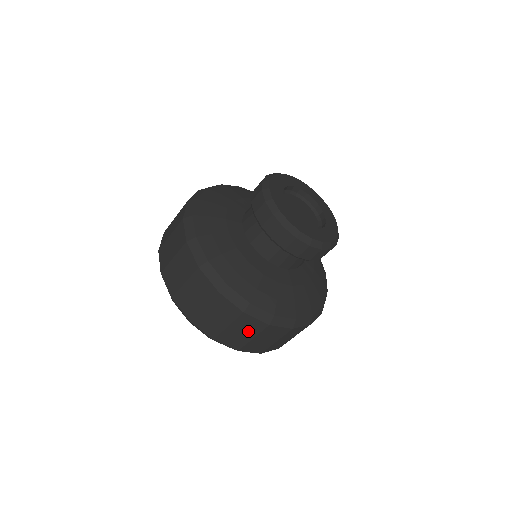
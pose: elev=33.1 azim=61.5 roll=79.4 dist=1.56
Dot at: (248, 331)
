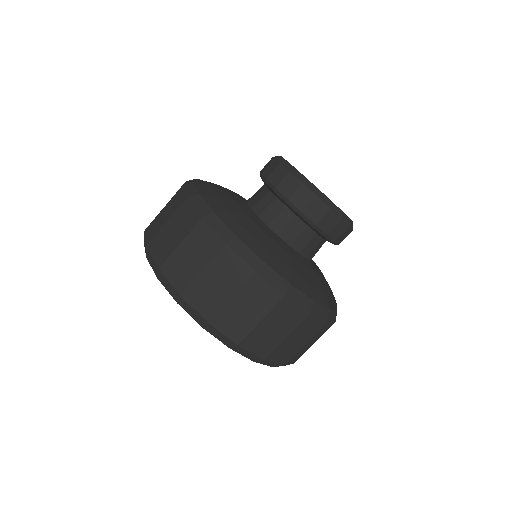
Dot at: (304, 336)
